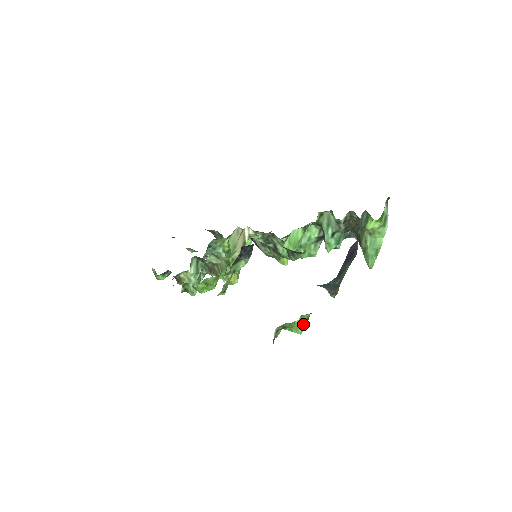
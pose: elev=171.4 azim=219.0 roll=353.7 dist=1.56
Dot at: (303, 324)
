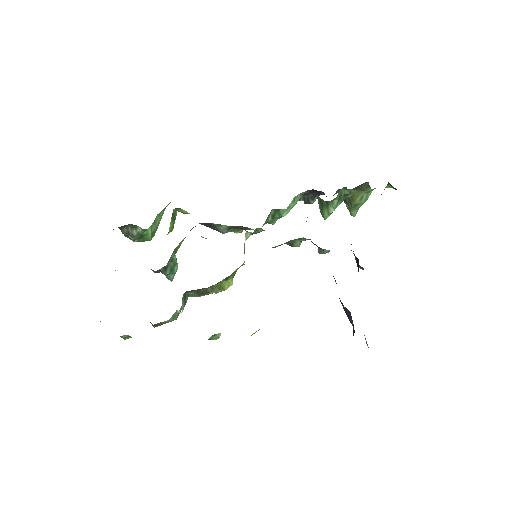
Dot at: occluded
